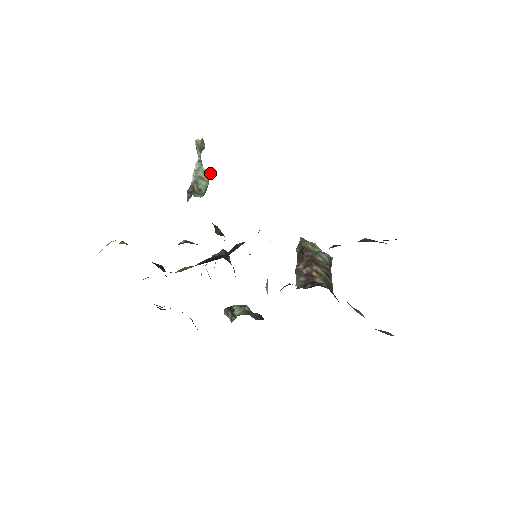
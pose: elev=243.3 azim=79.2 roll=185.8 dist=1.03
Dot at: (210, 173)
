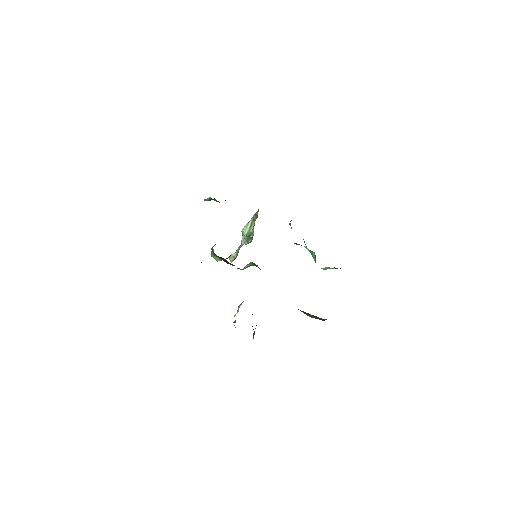
Dot at: occluded
